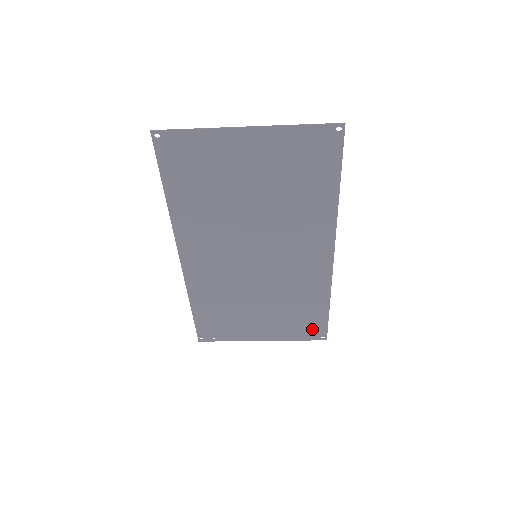
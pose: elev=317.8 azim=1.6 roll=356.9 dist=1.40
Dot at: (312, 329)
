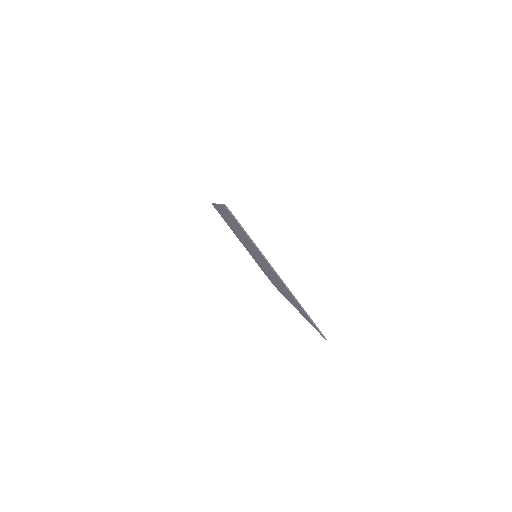
Dot at: occluded
